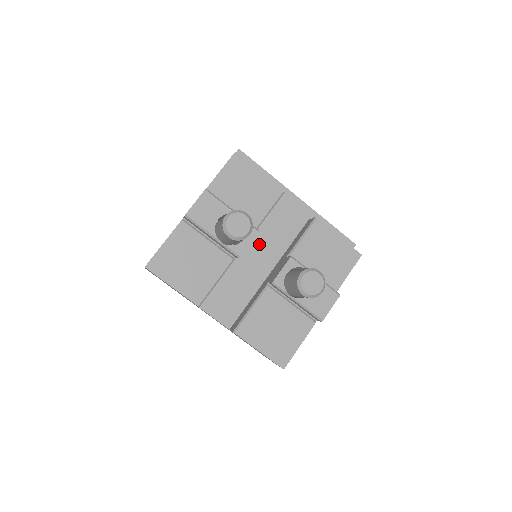
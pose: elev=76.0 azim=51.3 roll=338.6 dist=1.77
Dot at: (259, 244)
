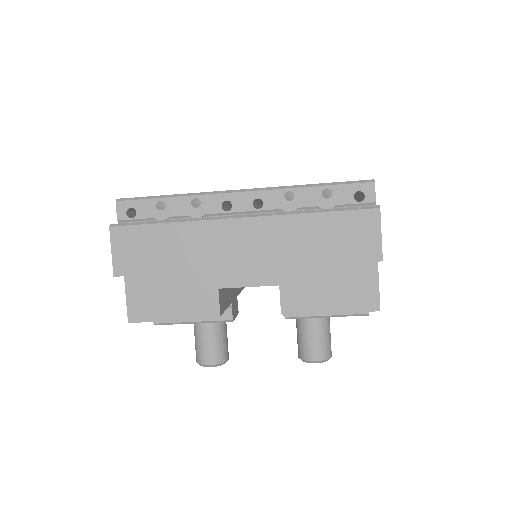
Dot at: occluded
